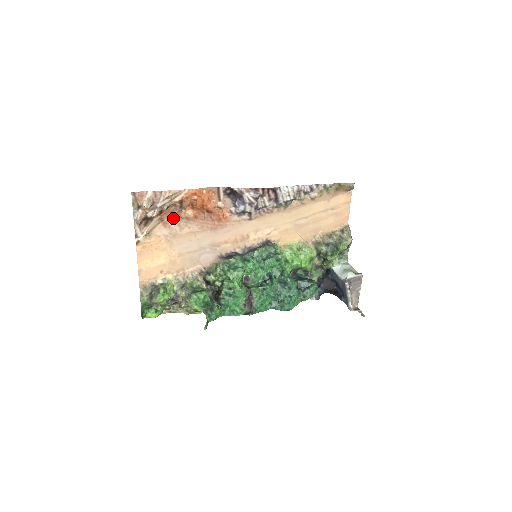
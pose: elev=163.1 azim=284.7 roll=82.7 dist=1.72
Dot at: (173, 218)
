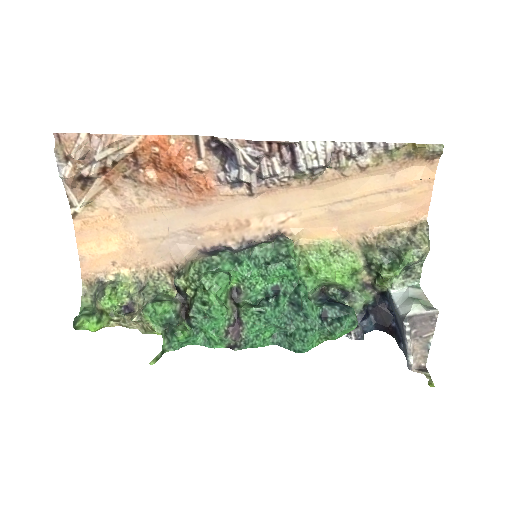
Dot at: (127, 182)
